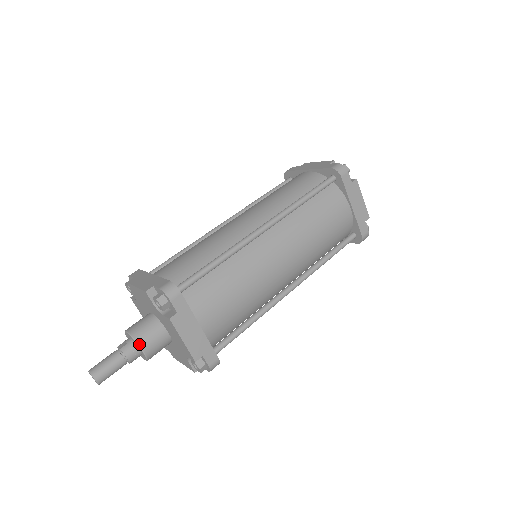
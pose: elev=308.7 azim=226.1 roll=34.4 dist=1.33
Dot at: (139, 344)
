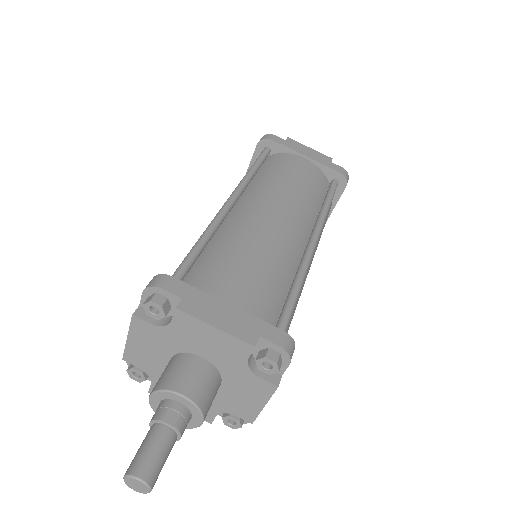
Dot at: (204, 415)
